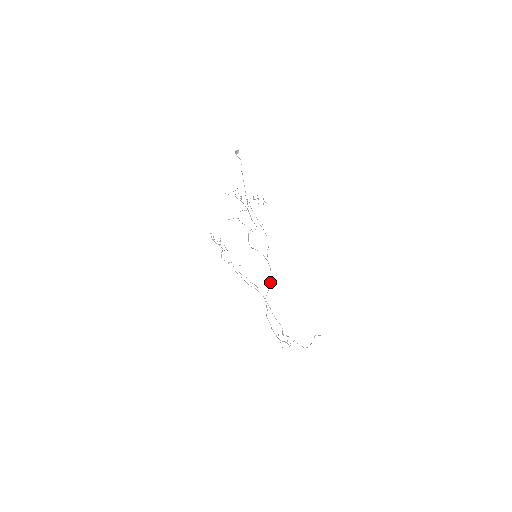
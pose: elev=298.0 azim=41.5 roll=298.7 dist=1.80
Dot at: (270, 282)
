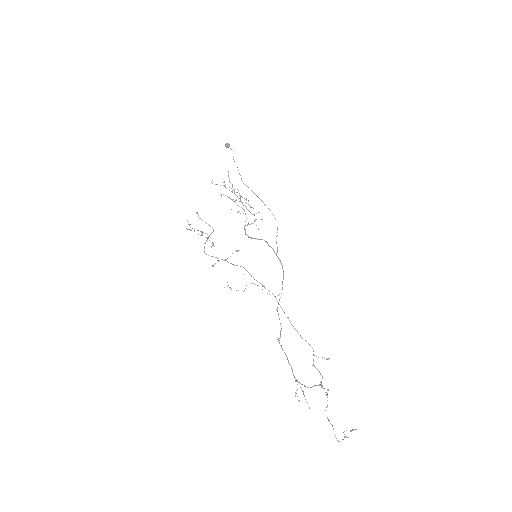
Dot at: occluded
